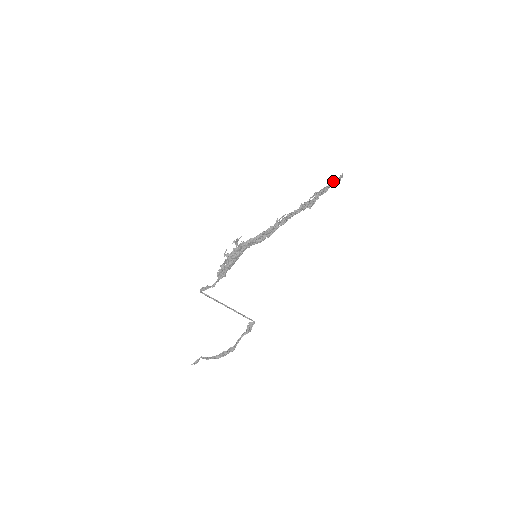
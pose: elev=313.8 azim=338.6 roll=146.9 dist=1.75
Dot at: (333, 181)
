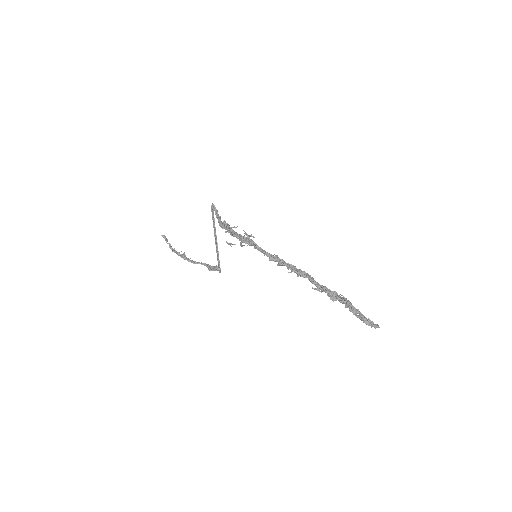
Dot at: (364, 319)
